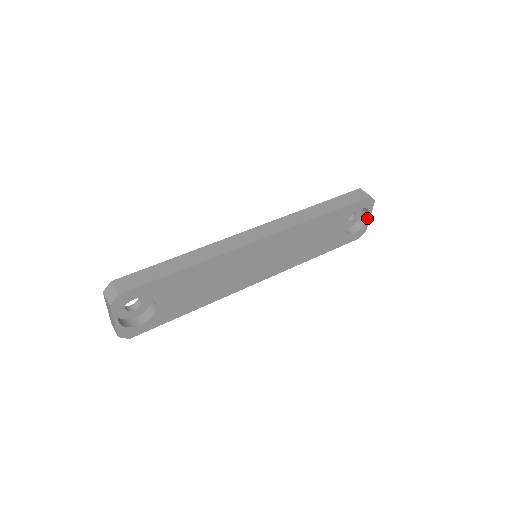
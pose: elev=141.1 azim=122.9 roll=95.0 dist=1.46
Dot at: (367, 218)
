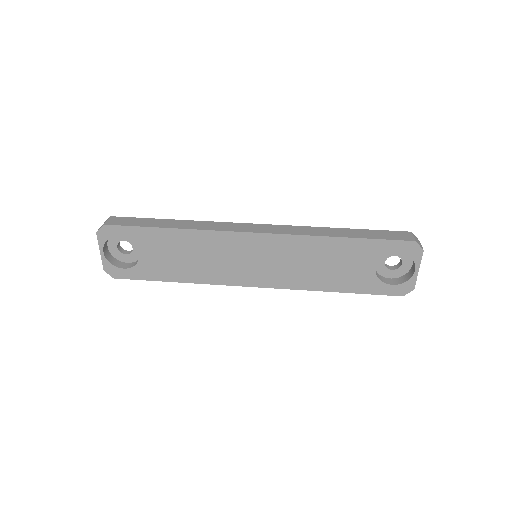
Dot at: (414, 272)
